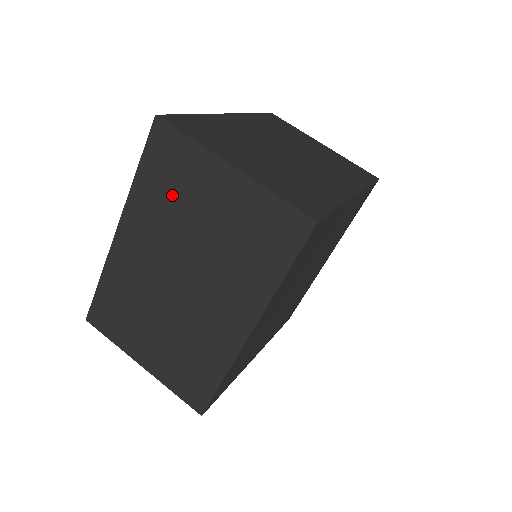
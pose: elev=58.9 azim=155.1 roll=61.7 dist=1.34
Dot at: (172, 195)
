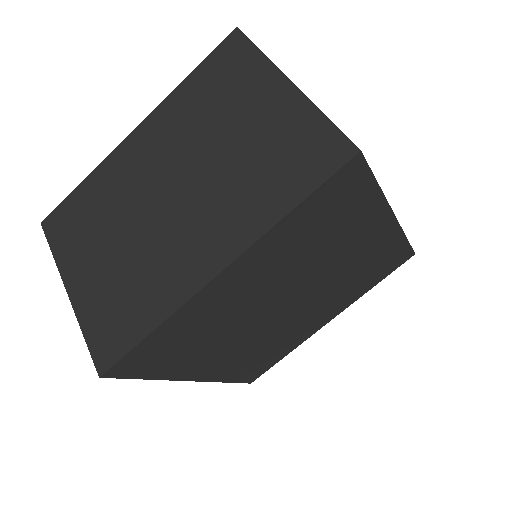
Dot at: (212, 102)
